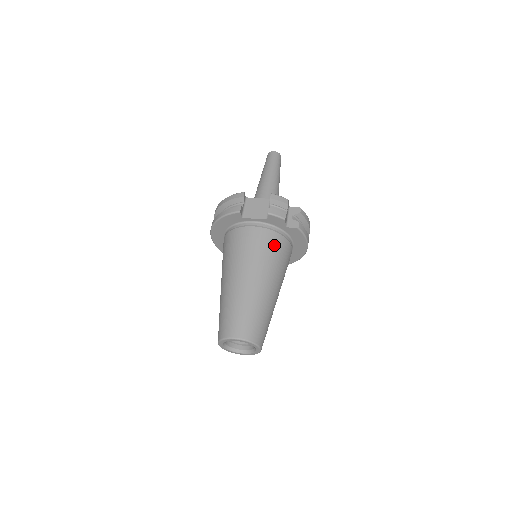
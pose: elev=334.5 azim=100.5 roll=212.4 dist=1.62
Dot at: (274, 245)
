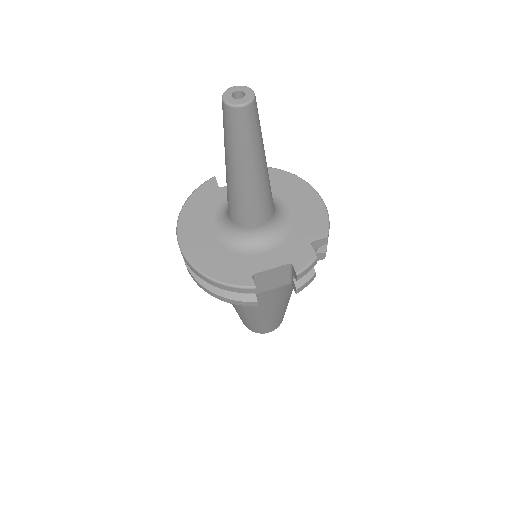
Dot at: occluded
